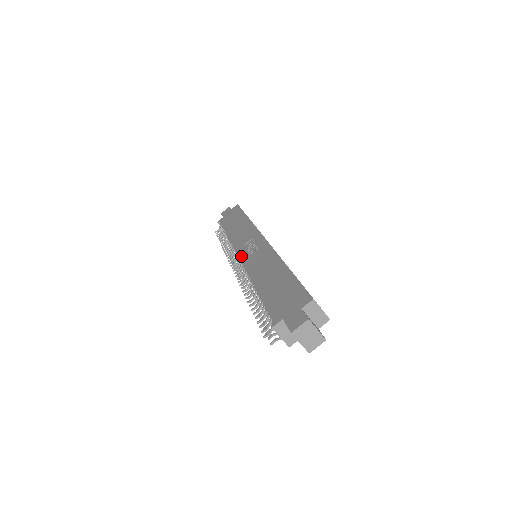
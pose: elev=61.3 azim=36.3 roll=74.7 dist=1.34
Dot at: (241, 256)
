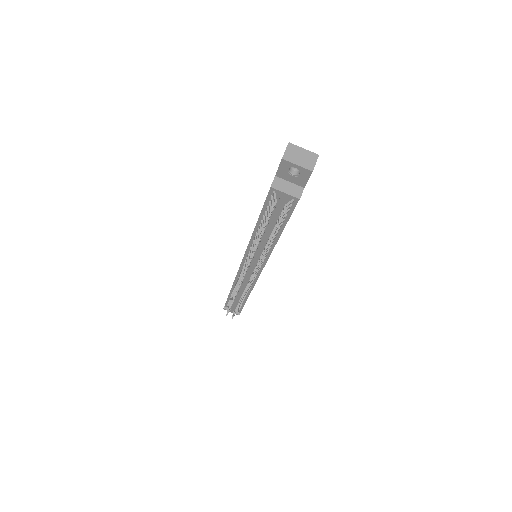
Dot at: (242, 260)
